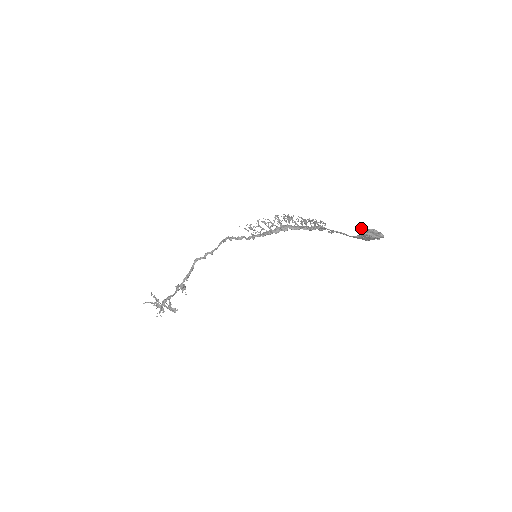
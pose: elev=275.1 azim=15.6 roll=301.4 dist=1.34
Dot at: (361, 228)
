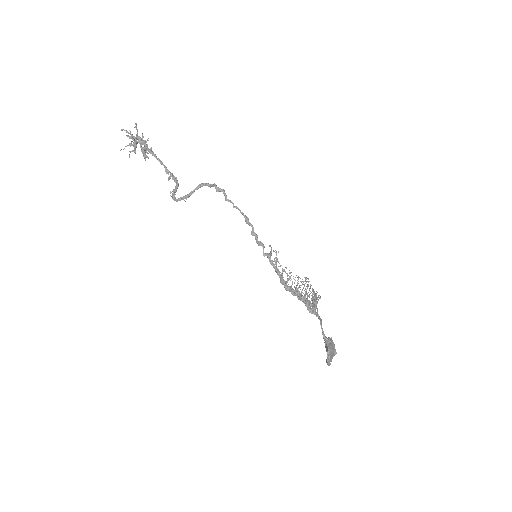
Dot at: (331, 350)
